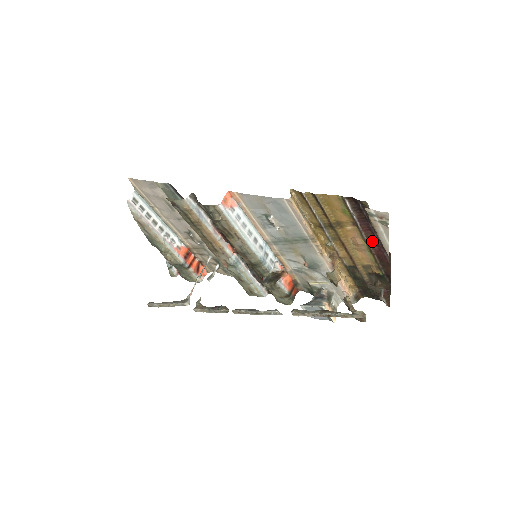
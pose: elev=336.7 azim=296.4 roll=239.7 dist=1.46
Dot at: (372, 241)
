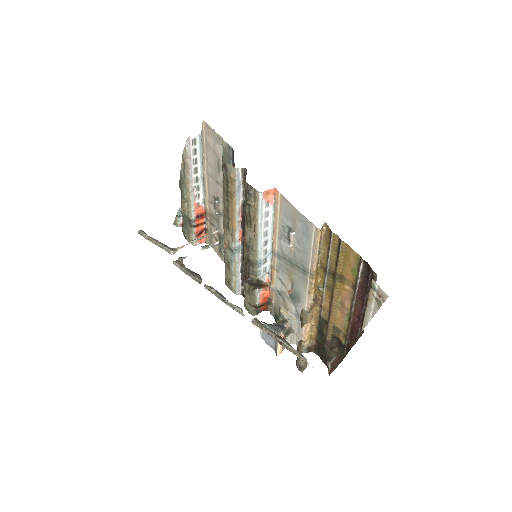
Dot at: (357, 311)
